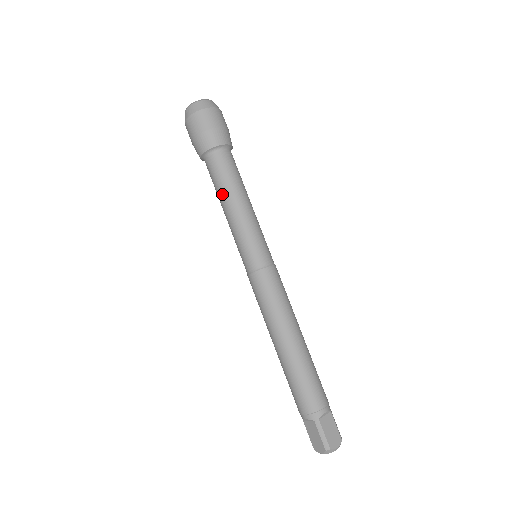
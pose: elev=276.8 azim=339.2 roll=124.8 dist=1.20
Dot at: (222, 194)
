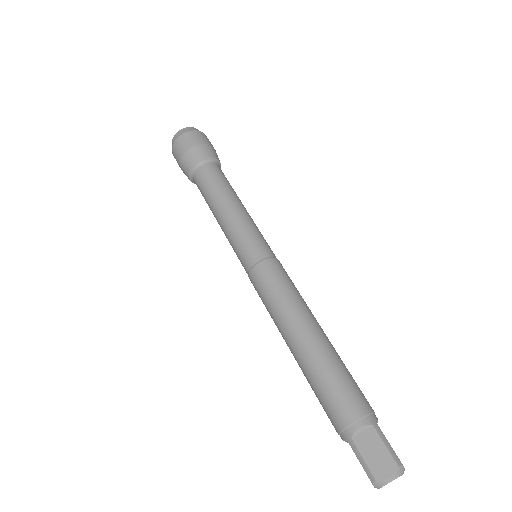
Dot at: (210, 208)
